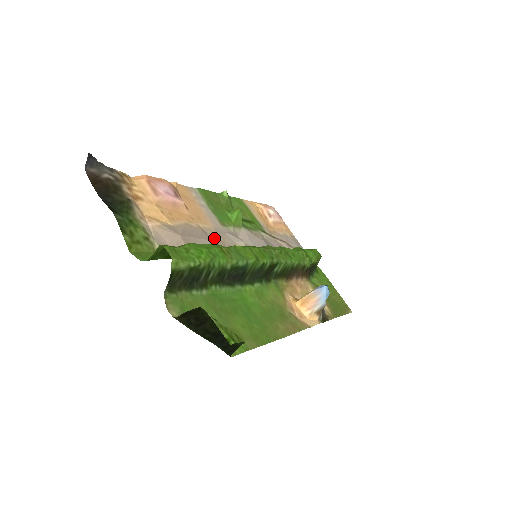
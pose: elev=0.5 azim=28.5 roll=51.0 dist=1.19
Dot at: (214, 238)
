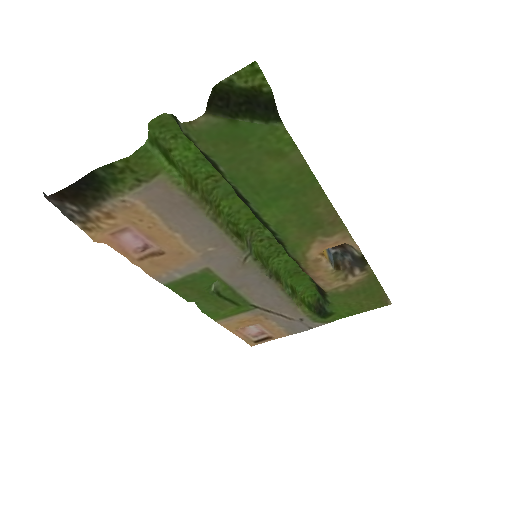
Dot at: (205, 242)
